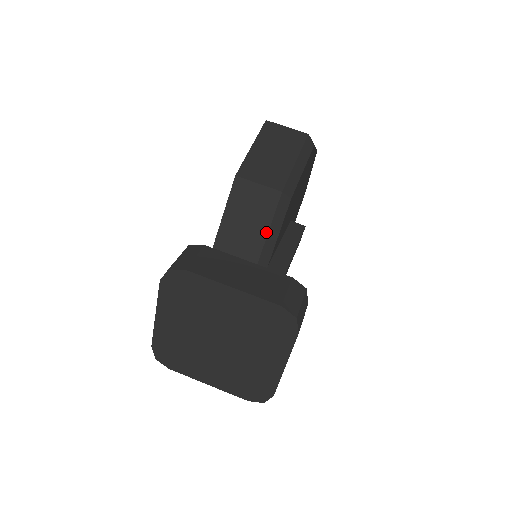
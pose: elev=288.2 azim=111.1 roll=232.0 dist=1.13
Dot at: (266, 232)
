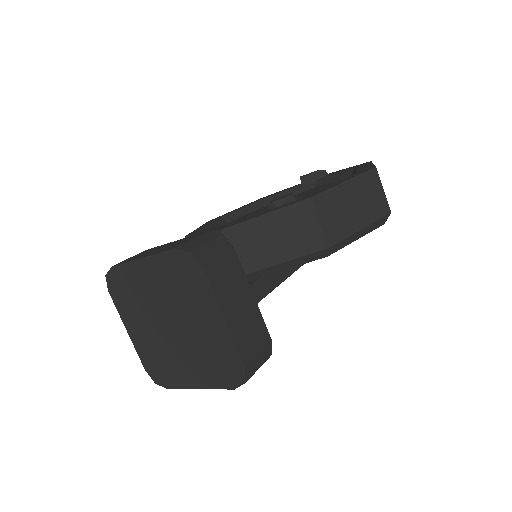
Dot at: (284, 260)
